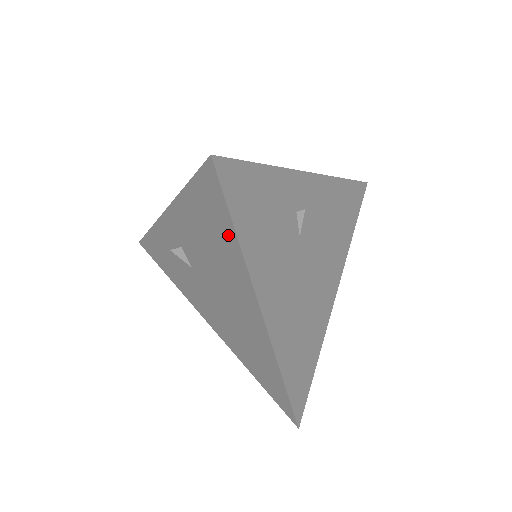
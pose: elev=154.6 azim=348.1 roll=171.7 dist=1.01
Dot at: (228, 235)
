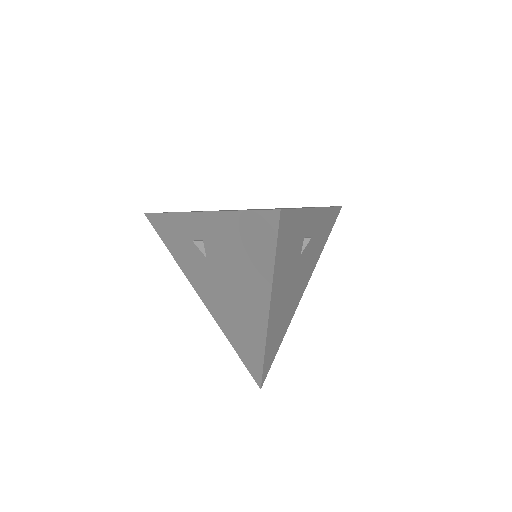
Dot at: (266, 258)
